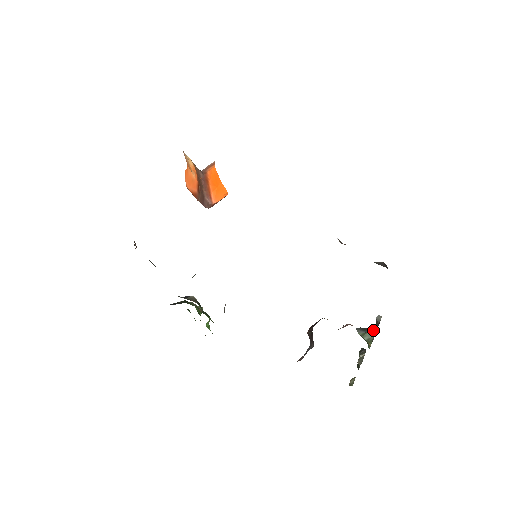
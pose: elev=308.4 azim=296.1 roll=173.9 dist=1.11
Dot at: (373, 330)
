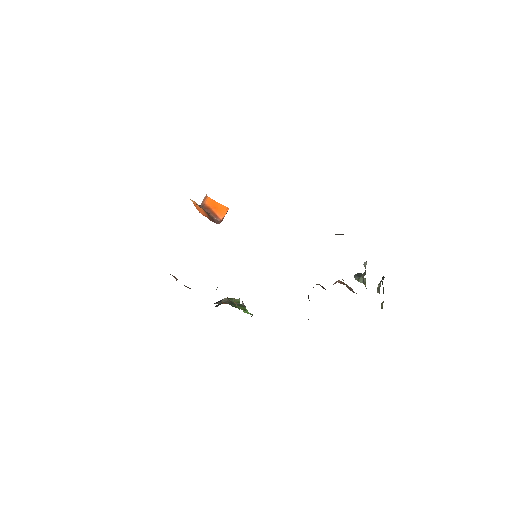
Dot at: (362, 276)
